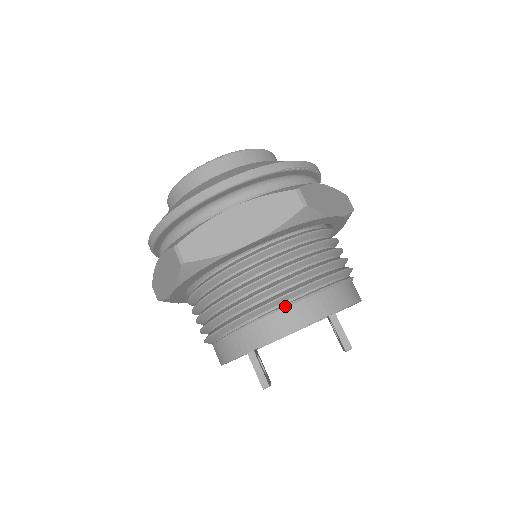
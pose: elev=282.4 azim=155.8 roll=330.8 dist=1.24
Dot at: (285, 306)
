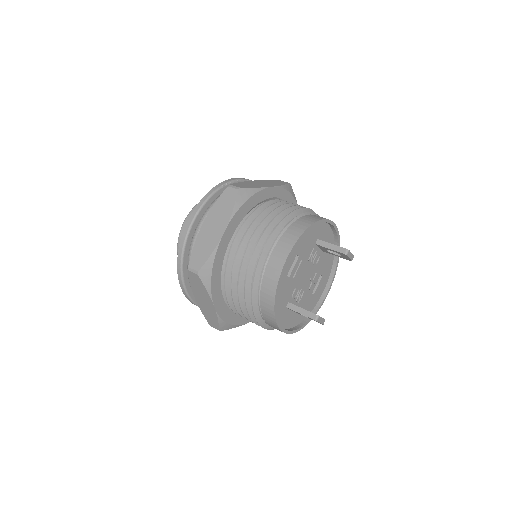
Dot at: (273, 248)
